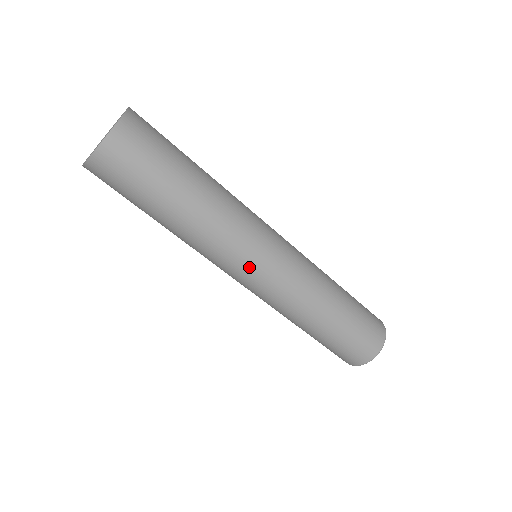
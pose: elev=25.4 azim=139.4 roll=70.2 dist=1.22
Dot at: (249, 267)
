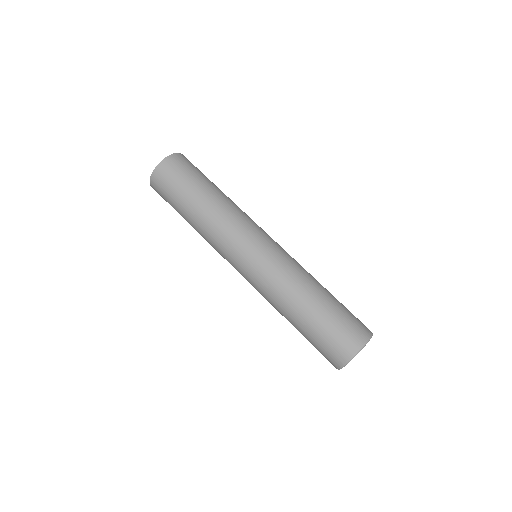
Dot at: (238, 255)
